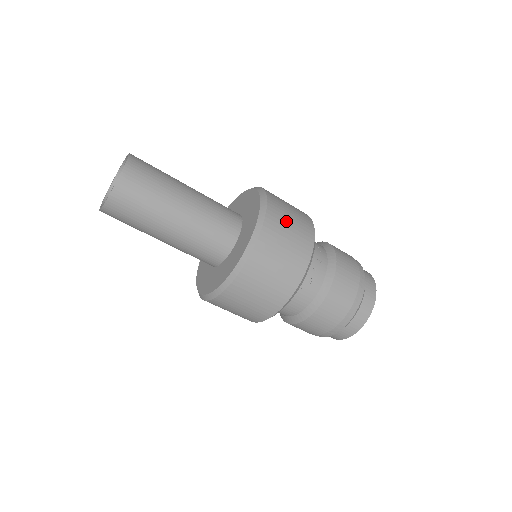
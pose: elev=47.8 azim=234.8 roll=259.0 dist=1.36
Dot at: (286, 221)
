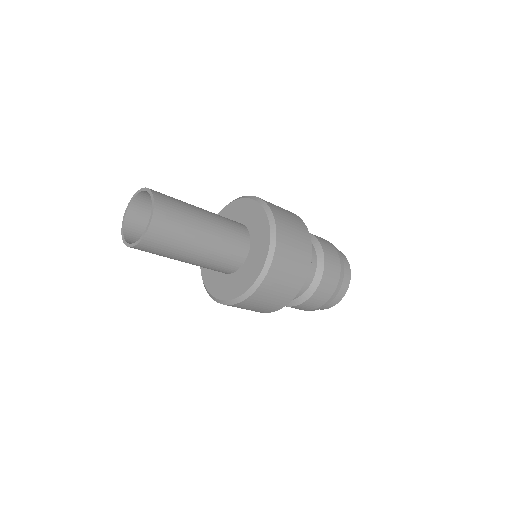
Dot at: (280, 281)
